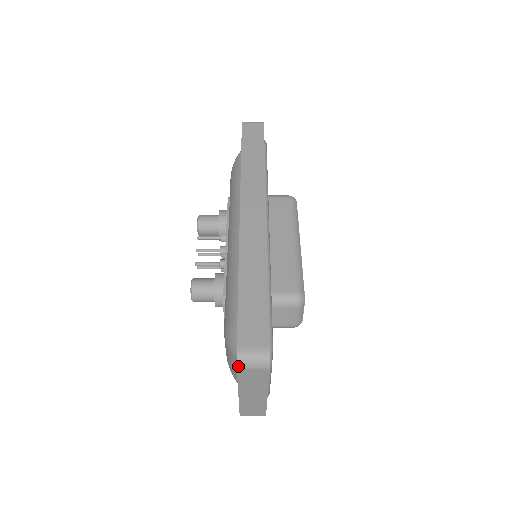
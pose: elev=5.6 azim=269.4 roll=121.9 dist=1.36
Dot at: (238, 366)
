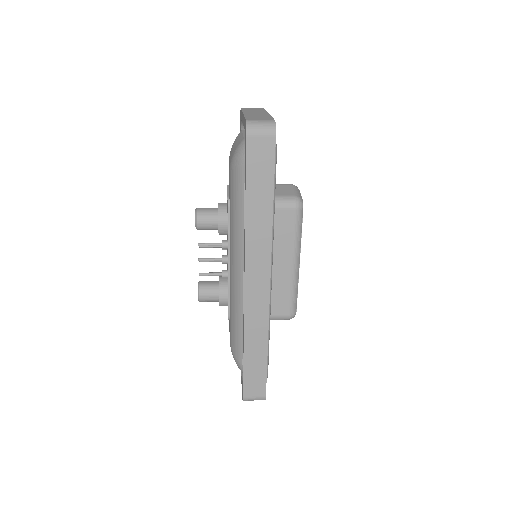
Dot at: occluded
